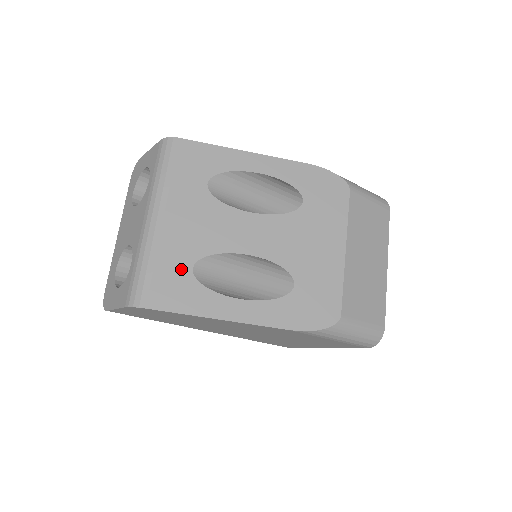
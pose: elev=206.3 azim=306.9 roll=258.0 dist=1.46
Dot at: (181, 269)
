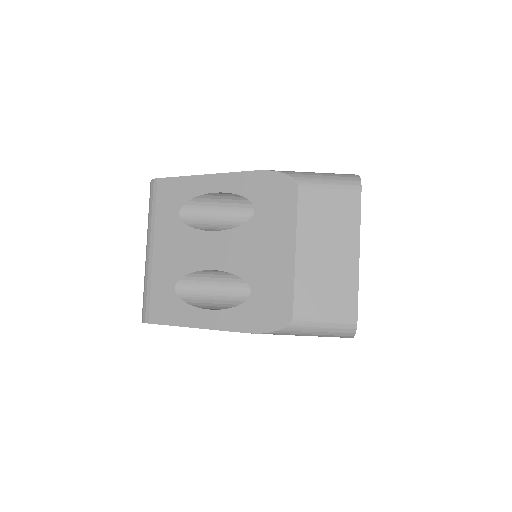
Dot at: (167, 290)
